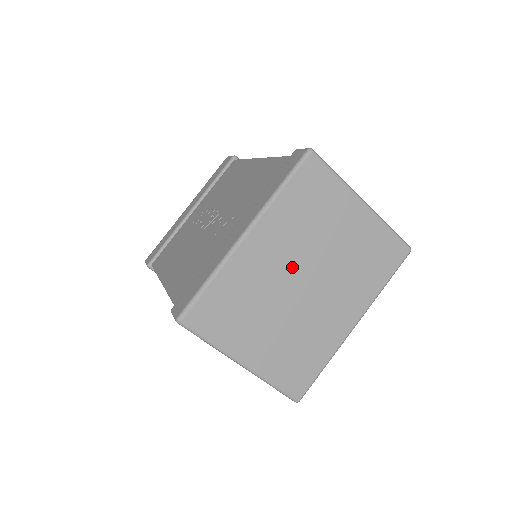
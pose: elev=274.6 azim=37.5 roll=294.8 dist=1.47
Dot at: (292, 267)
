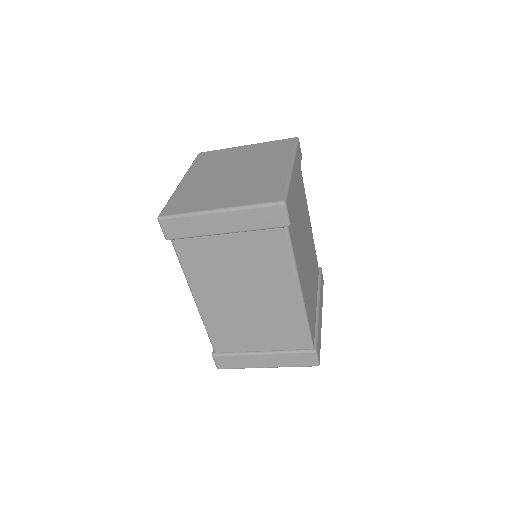
Dot at: (220, 174)
